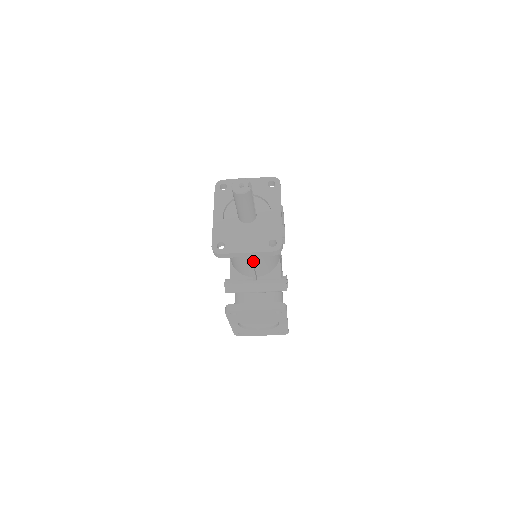
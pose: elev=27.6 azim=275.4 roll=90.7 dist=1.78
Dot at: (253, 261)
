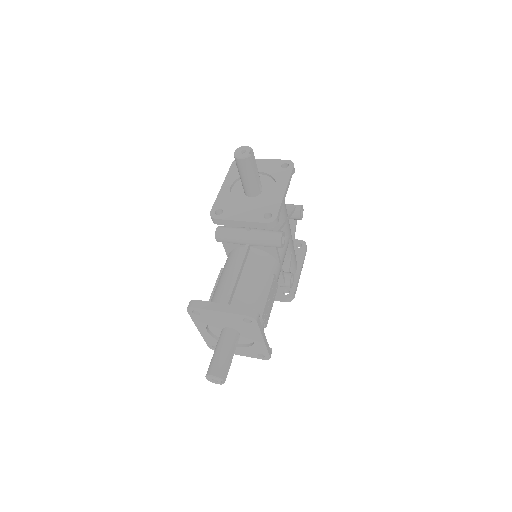
Dot at: occluded
